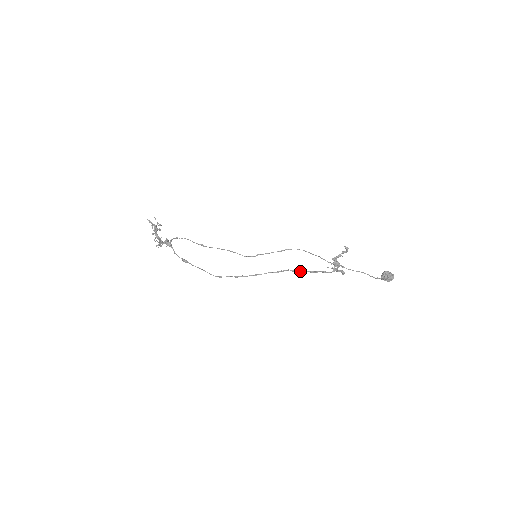
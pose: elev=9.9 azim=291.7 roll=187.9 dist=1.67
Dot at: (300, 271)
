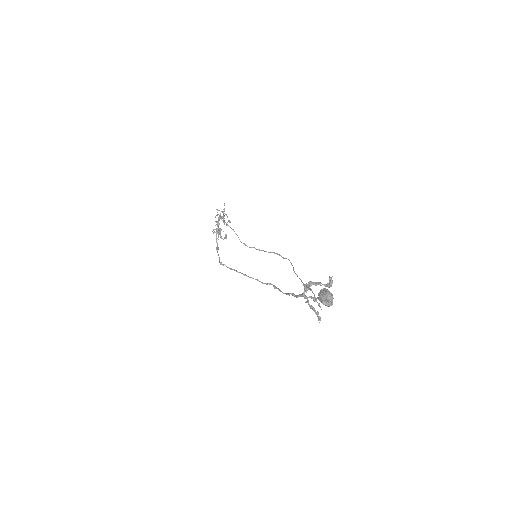
Dot at: (280, 290)
